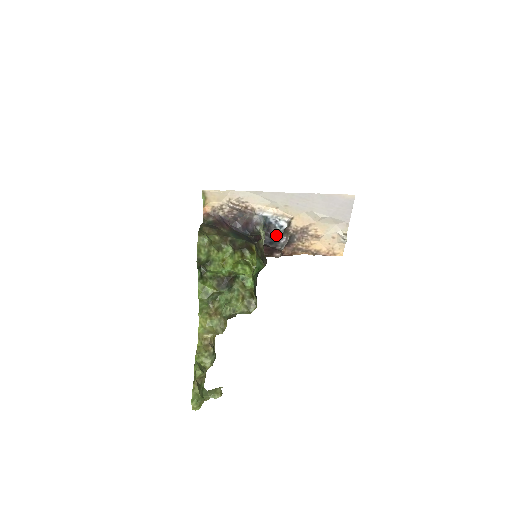
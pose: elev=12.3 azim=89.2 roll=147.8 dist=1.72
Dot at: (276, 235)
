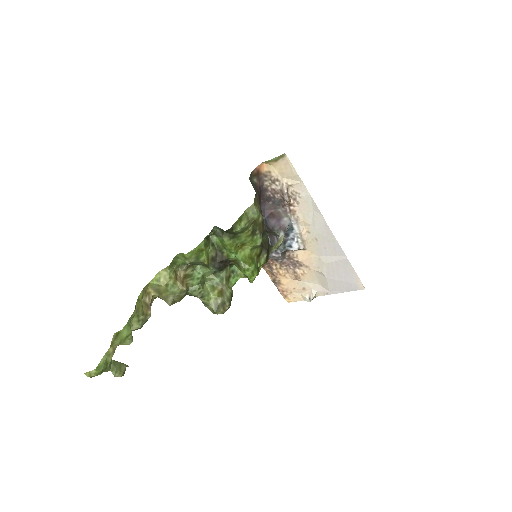
Dot at: occluded
